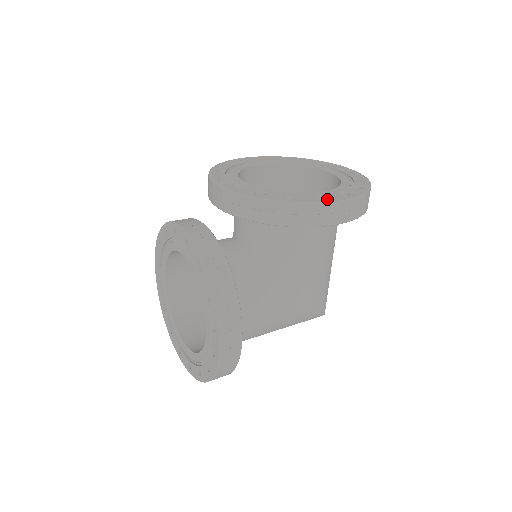
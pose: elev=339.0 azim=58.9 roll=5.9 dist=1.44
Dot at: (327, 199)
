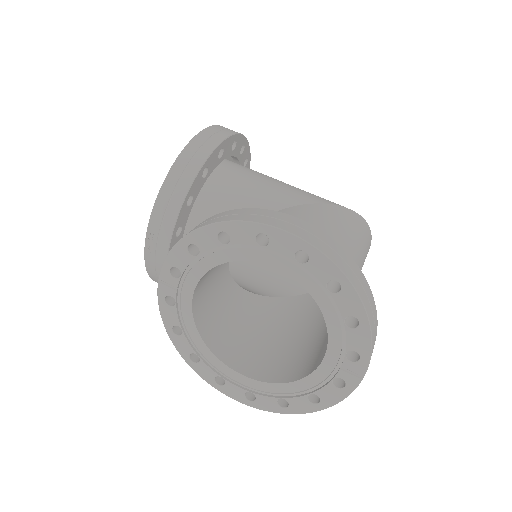
Dot at: (220, 387)
